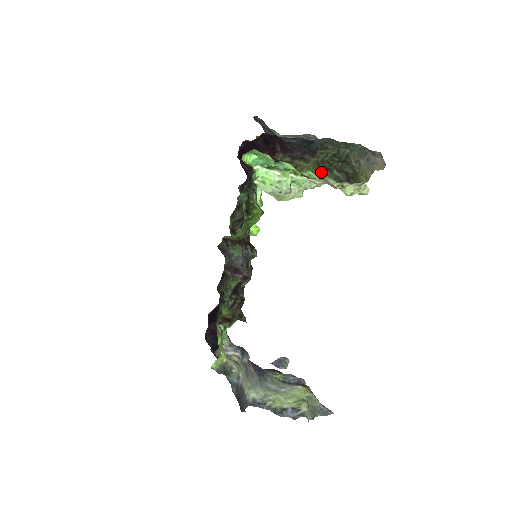
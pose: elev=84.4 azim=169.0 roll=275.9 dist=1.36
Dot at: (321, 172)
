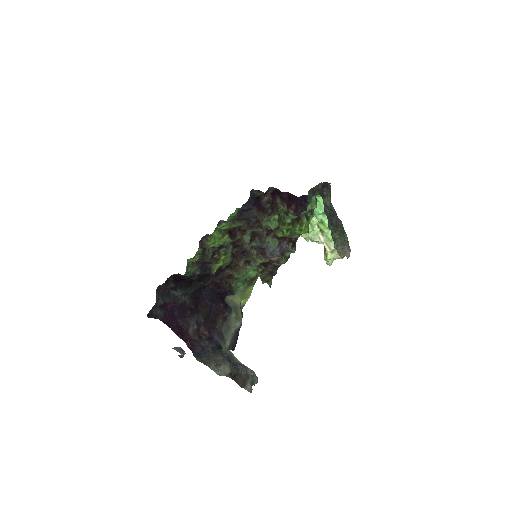
Dot at: occluded
